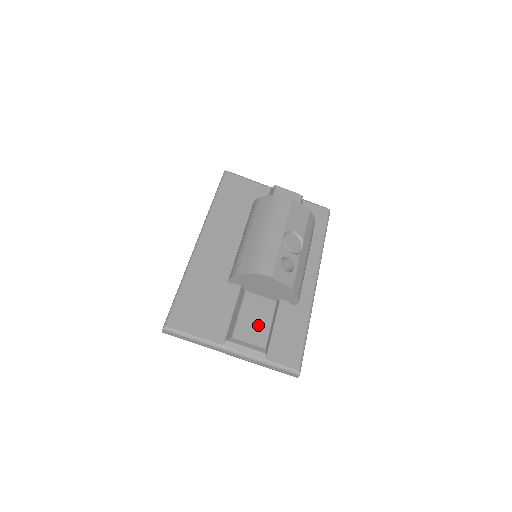
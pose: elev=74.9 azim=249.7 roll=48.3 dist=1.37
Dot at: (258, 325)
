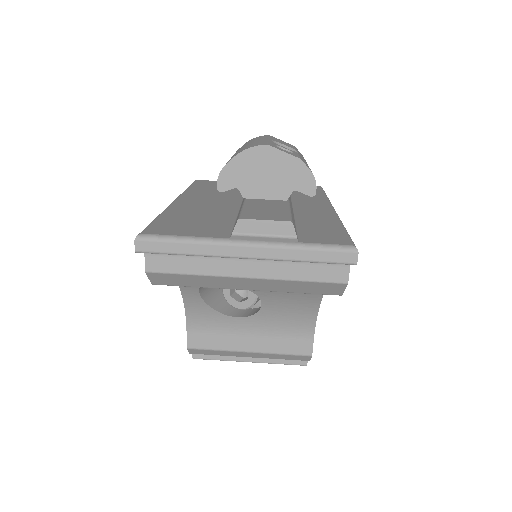
Dot at: (272, 212)
